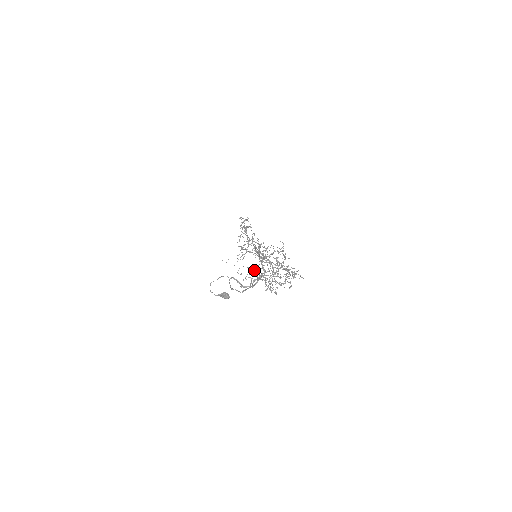
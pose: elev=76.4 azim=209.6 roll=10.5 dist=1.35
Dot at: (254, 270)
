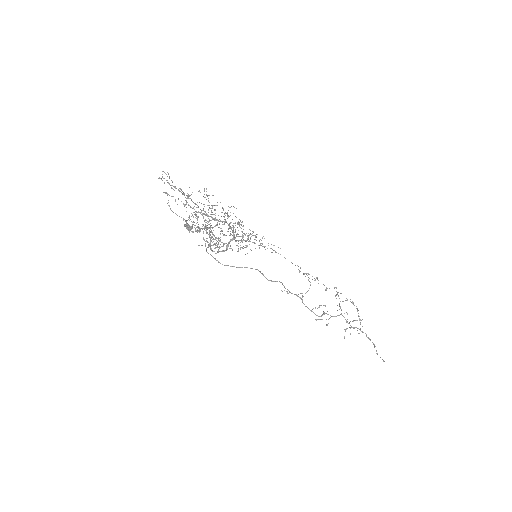
Dot at: (245, 267)
